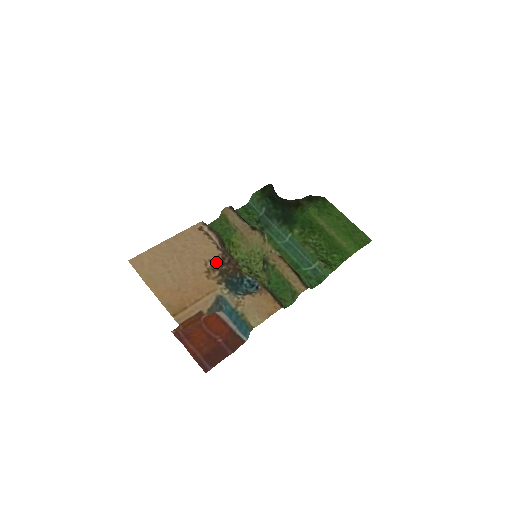
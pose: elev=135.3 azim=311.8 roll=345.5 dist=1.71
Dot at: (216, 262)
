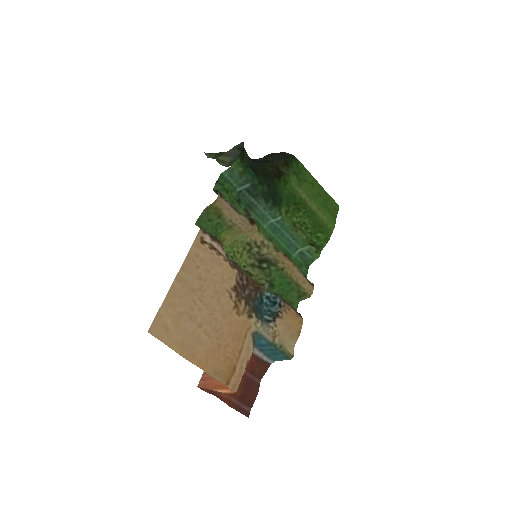
Dot at: (238, 288)
